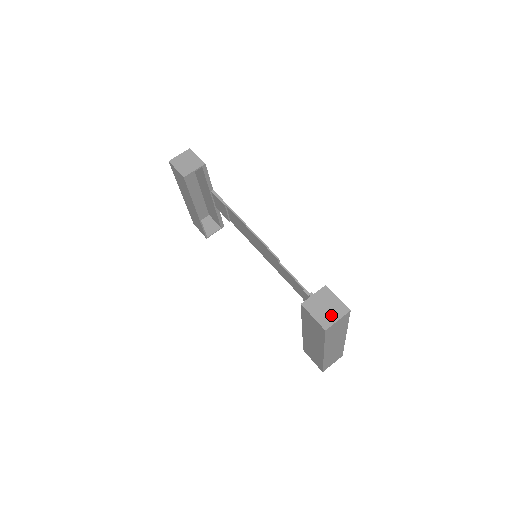
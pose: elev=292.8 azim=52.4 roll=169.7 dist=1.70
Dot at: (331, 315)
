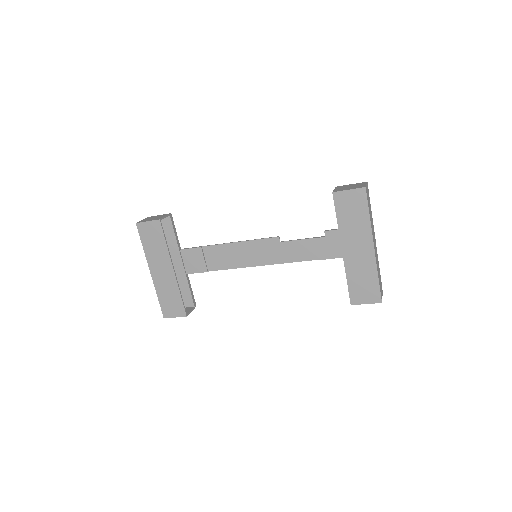
Dot at: (359, 185)
